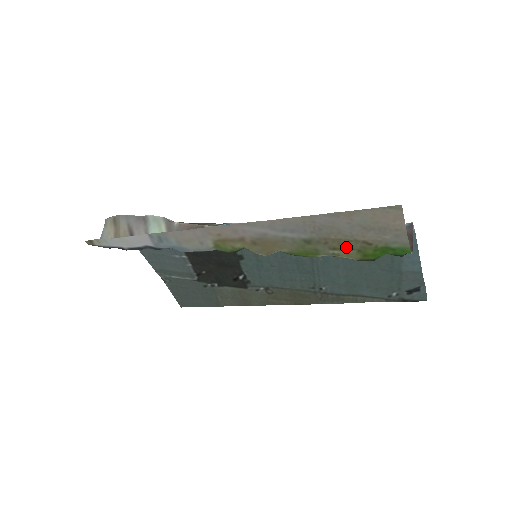
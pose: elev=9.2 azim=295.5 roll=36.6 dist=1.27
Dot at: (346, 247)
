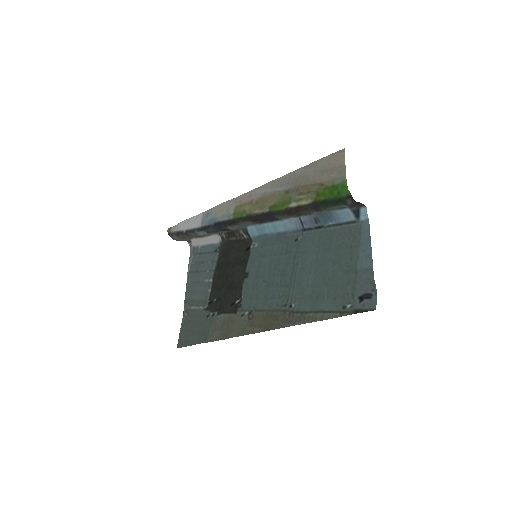
Dot at: (308, 191)
